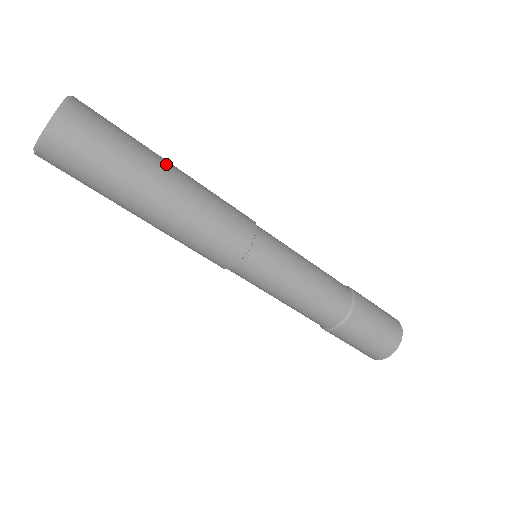
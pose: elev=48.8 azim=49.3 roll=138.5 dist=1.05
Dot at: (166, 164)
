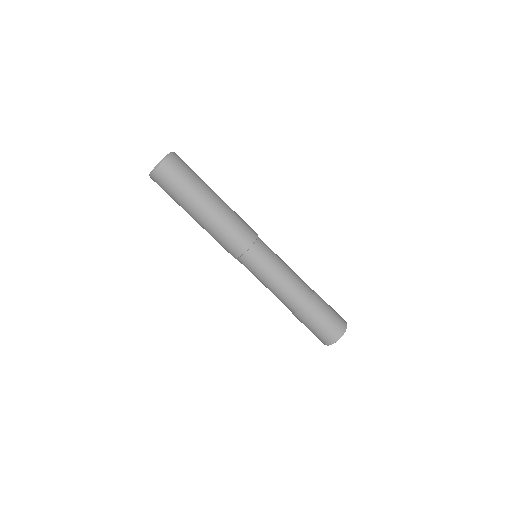
Dot at: occluded
